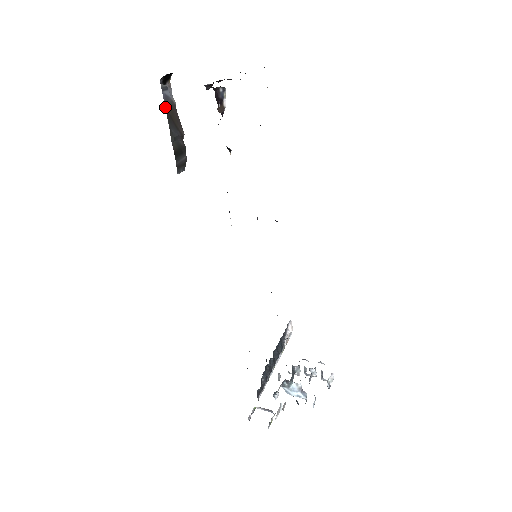
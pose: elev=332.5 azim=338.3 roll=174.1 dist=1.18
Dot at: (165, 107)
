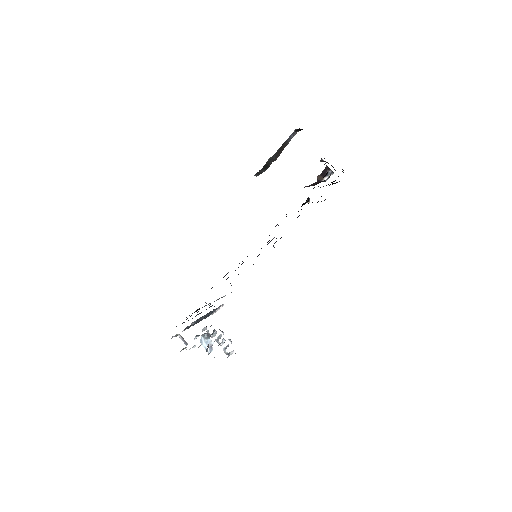
Dot at: (285, 141)
